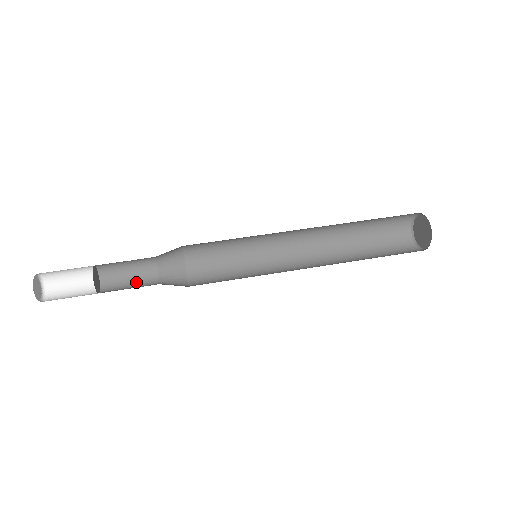
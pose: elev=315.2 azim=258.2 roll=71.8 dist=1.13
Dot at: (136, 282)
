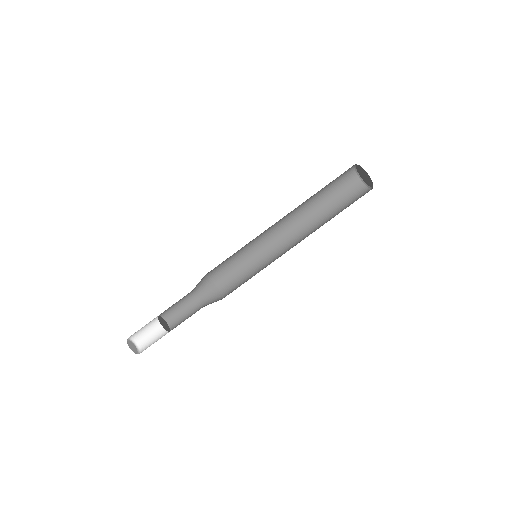
Dot at: (180, 301)
